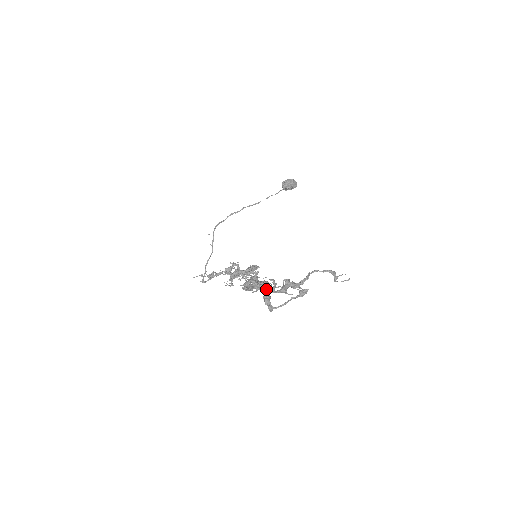
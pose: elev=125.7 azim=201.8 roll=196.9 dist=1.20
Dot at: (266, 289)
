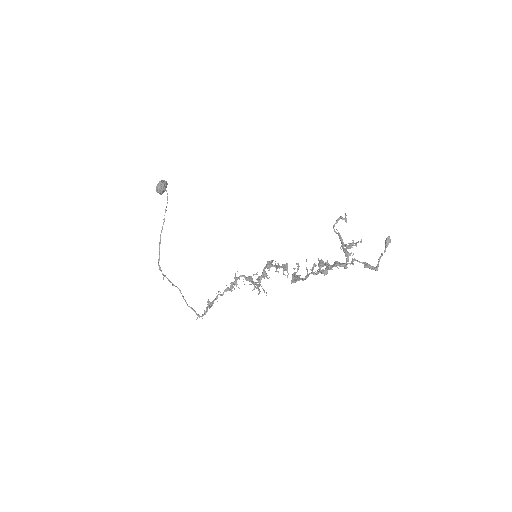
Dot at: (358, 261)
